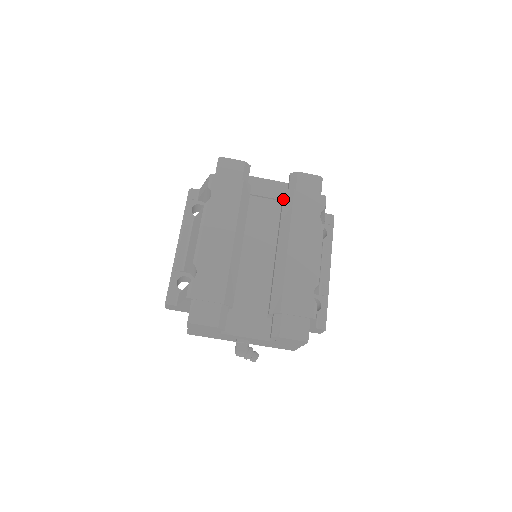
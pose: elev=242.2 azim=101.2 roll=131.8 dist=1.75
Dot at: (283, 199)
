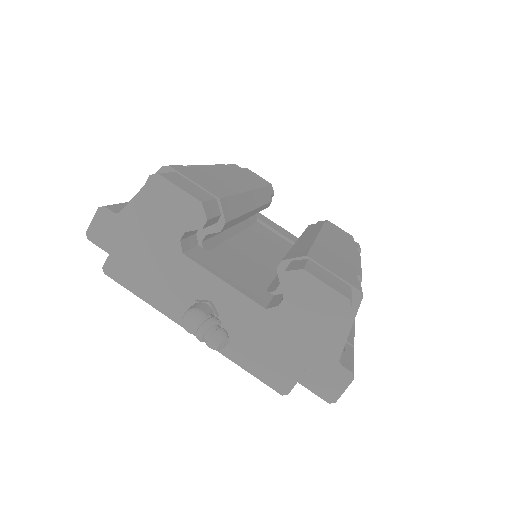
Dot at: (308, 226)
